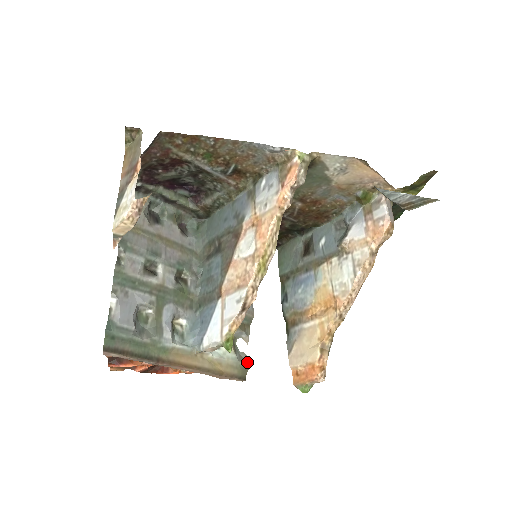
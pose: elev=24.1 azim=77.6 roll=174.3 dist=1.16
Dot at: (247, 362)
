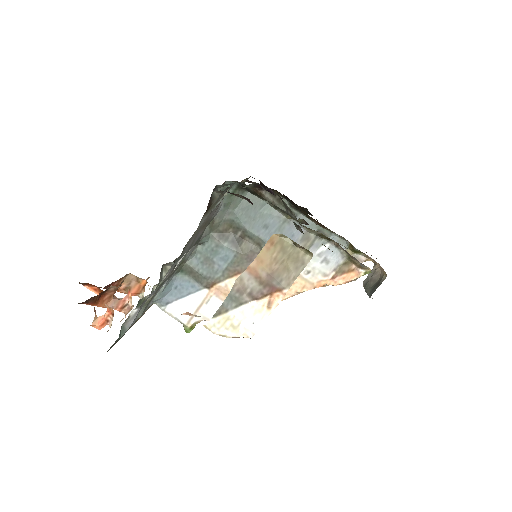
Dot at: occluded
